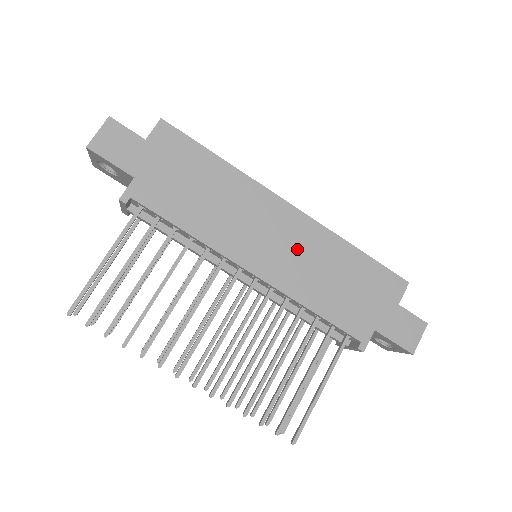
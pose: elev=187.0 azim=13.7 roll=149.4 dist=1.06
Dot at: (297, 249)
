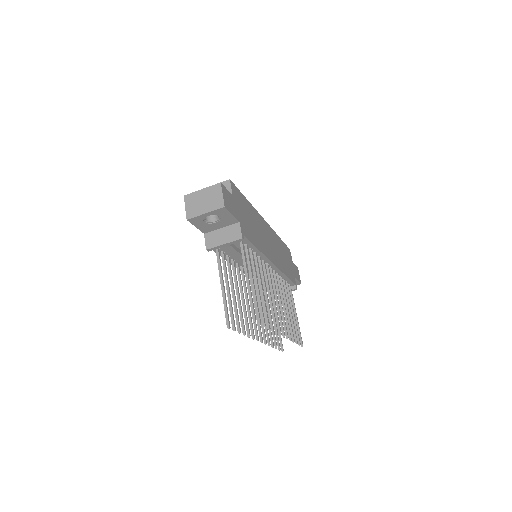
Dot at: (274, 245)
